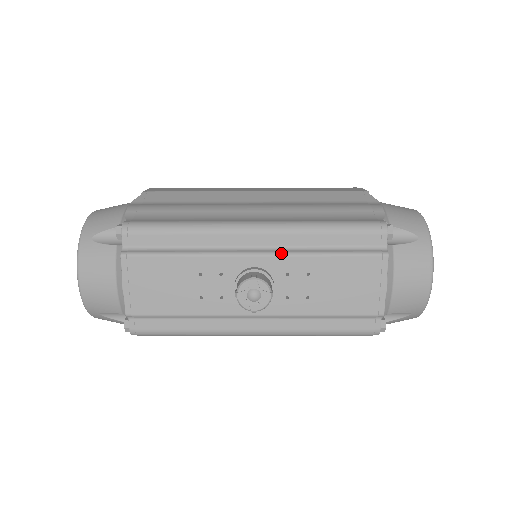
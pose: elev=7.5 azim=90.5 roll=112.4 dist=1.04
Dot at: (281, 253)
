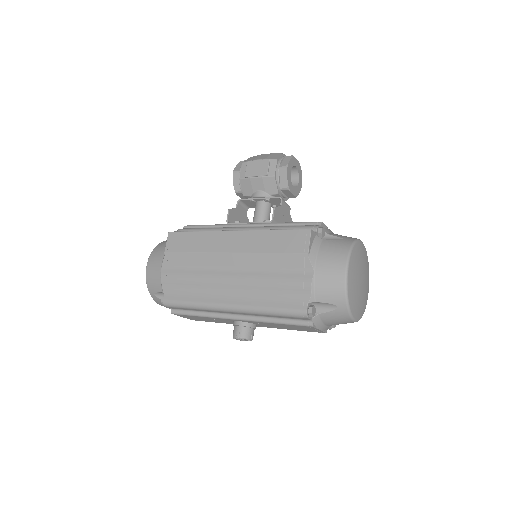
Dot at: (249, 320)
